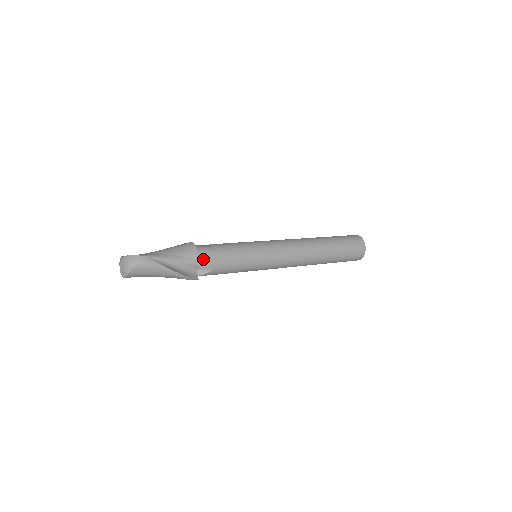
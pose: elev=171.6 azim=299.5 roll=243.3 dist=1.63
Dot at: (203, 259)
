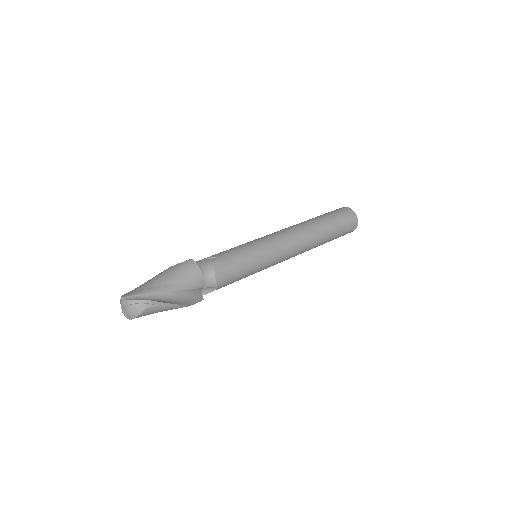
Dot at: (208, 281)
